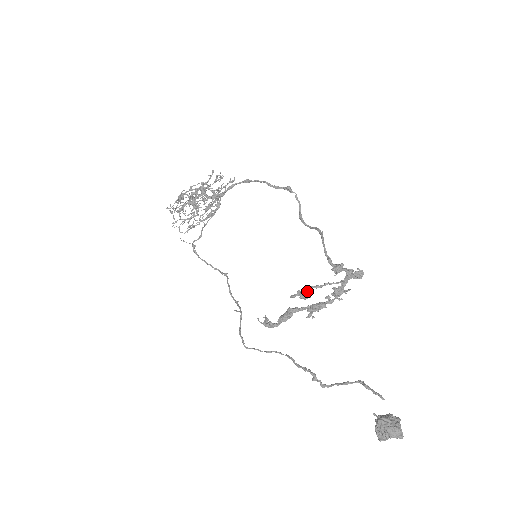
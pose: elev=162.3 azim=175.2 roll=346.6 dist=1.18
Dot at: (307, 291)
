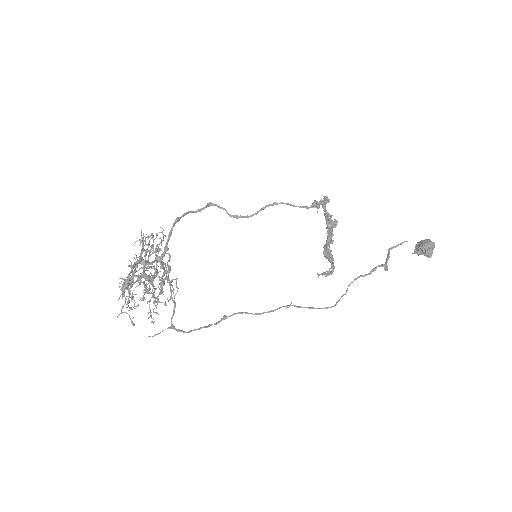
Dot at: (332, 221)
